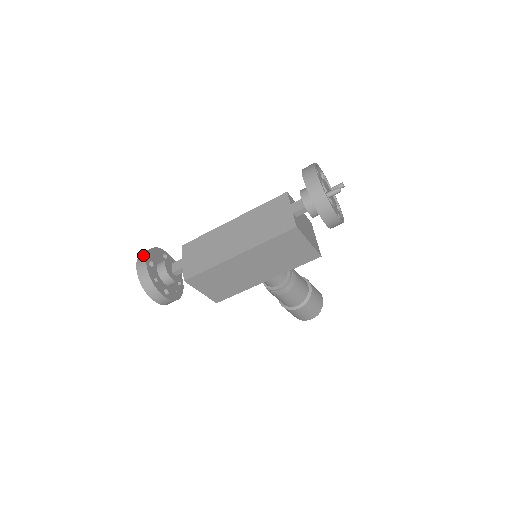
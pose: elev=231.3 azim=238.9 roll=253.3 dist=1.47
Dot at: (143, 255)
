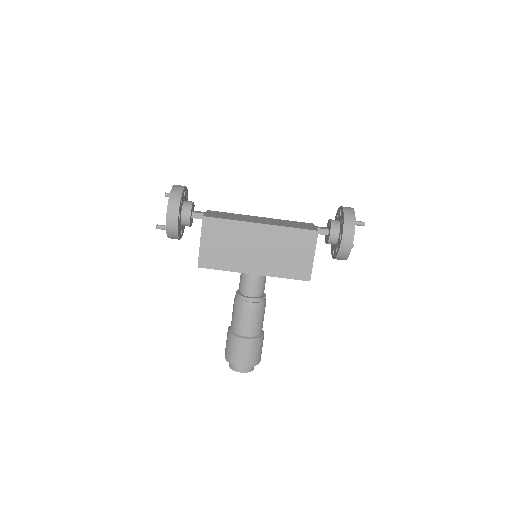
Dot at: occluded
